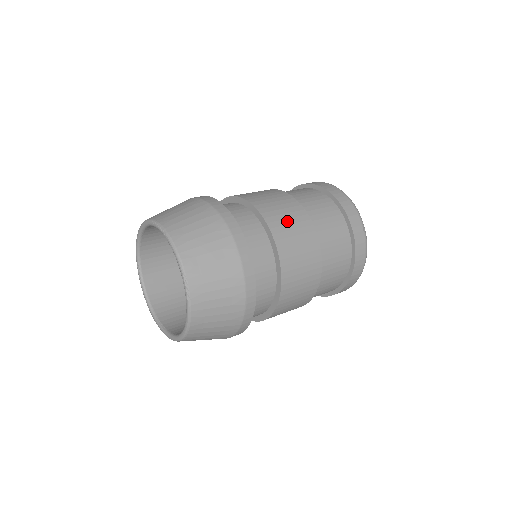
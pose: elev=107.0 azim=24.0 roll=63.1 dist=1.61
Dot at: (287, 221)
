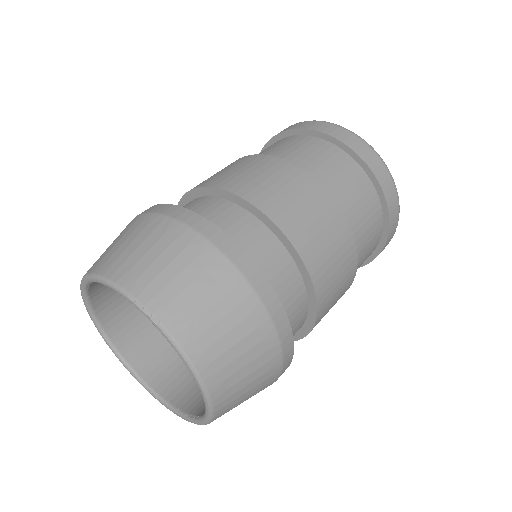
Dot at: (238, 172)
